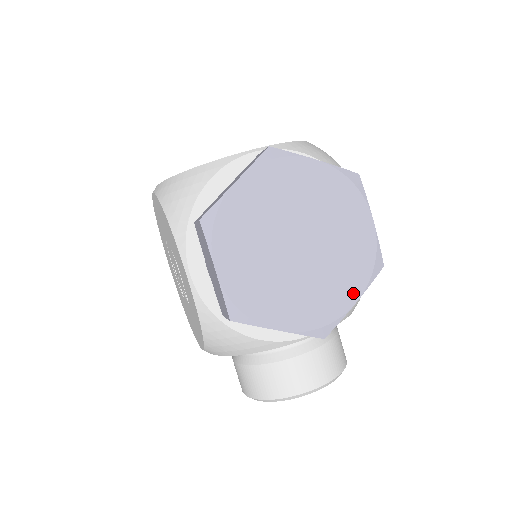
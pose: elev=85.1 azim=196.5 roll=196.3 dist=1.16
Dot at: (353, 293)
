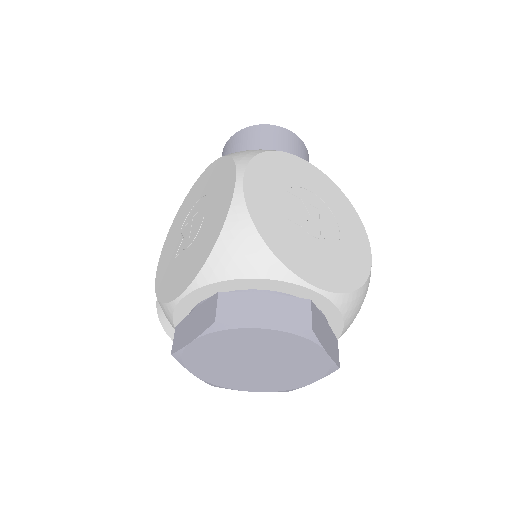
Dot at: (254, 389)
